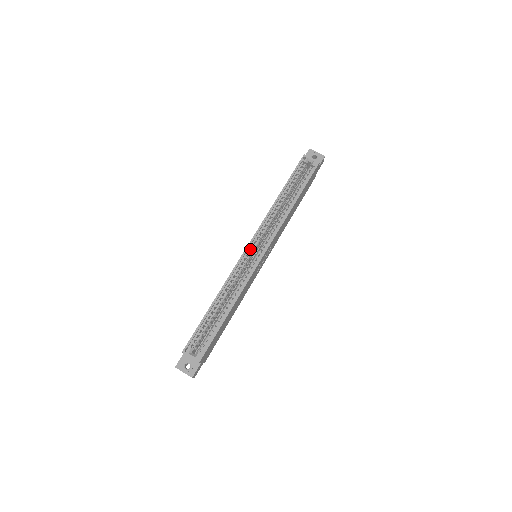
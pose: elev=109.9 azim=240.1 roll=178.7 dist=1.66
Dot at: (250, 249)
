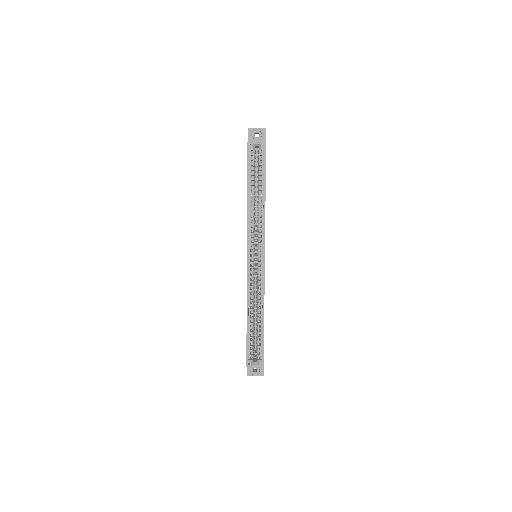
Dot at: (250, 259)
